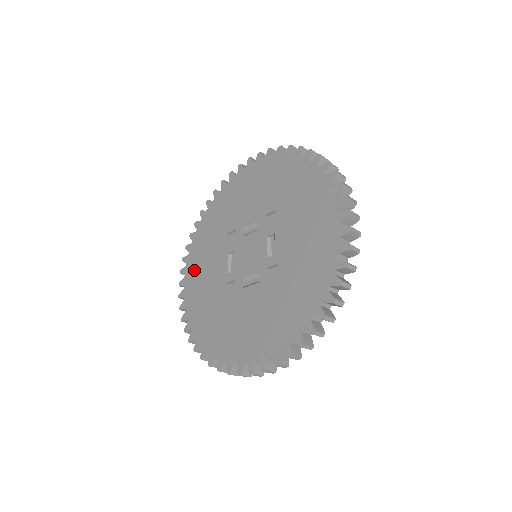
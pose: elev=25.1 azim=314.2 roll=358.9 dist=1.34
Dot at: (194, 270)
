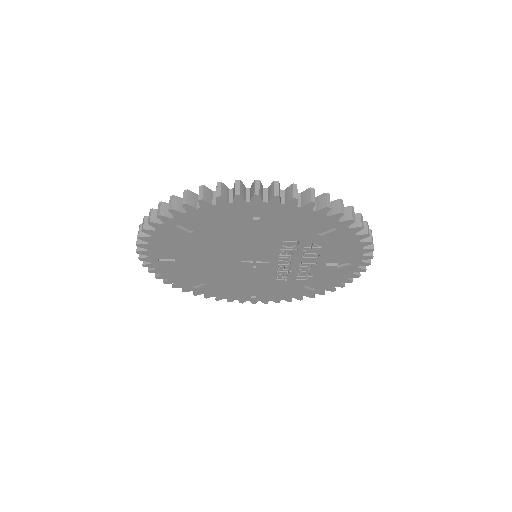
Dot at: occluded
